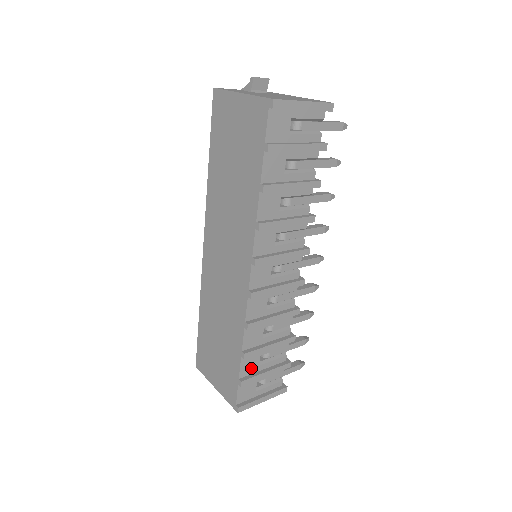
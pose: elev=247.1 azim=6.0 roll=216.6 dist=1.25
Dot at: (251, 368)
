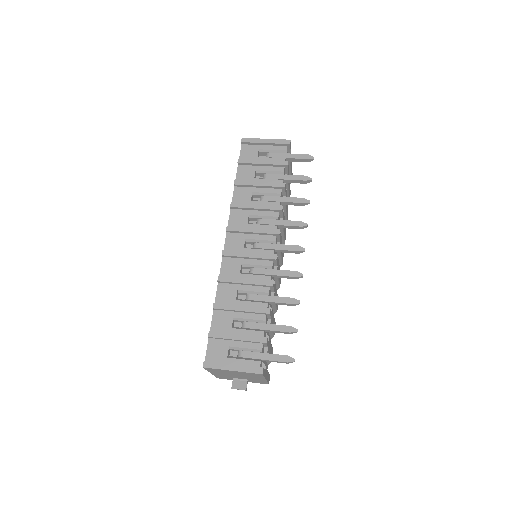
Dot at: (223, 327)
